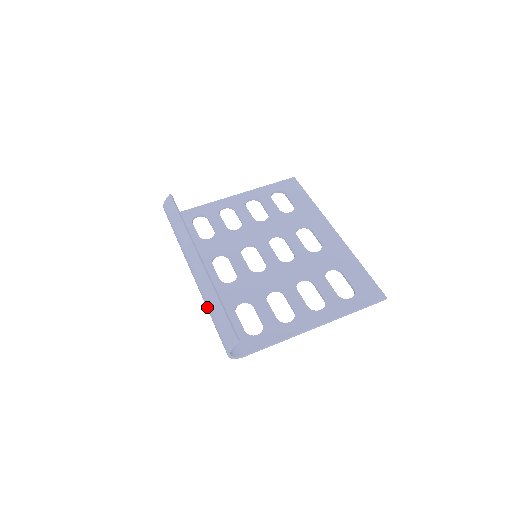
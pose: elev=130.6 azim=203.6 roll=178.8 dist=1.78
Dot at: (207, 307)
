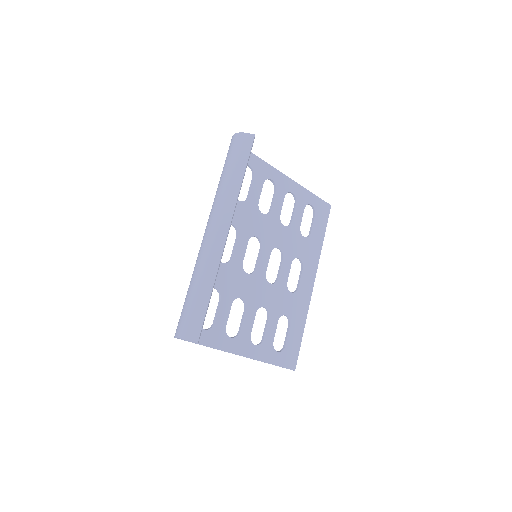
Dot at: (195, 280)
